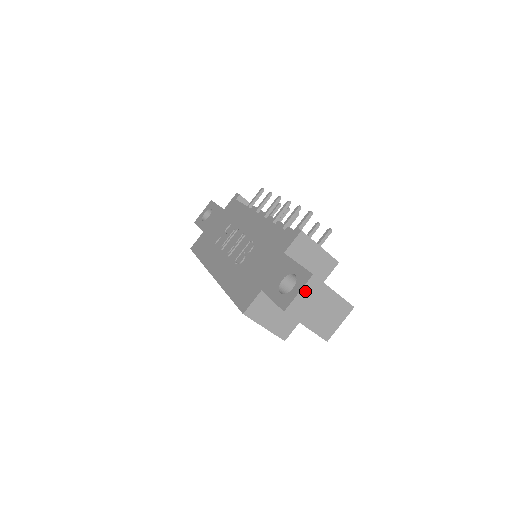
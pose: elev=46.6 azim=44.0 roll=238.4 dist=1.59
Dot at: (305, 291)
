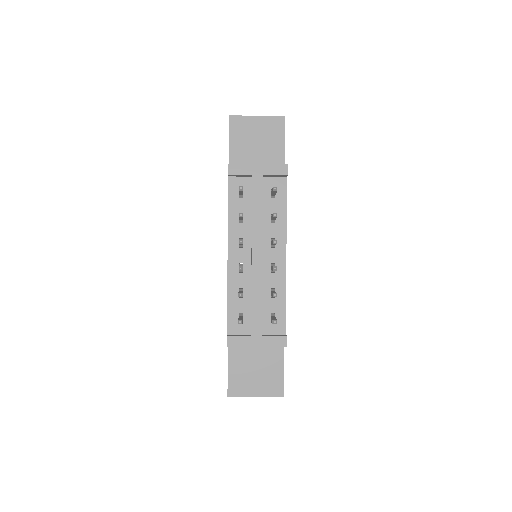
Dot at: occluded
